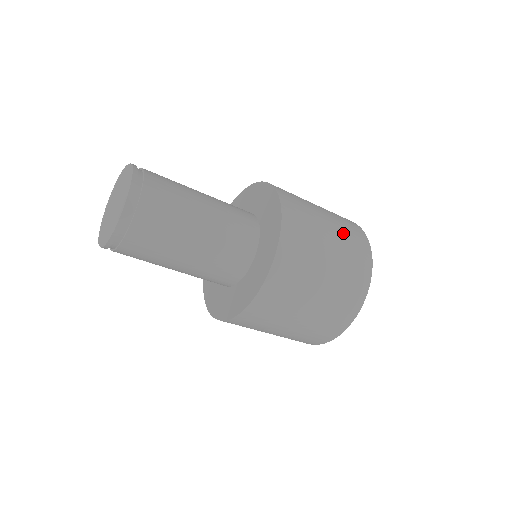
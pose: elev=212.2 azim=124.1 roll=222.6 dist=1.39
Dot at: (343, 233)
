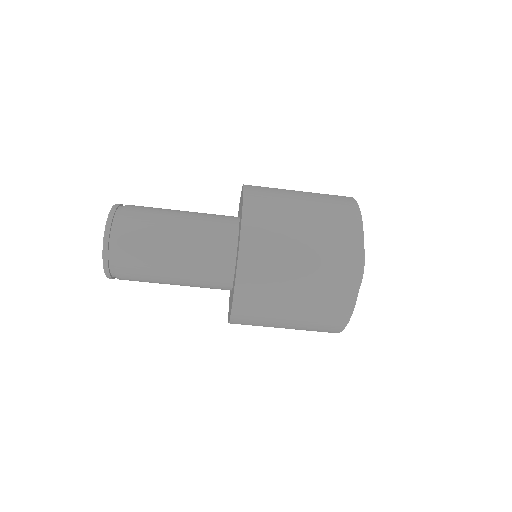
Dot at: (322, 207)
